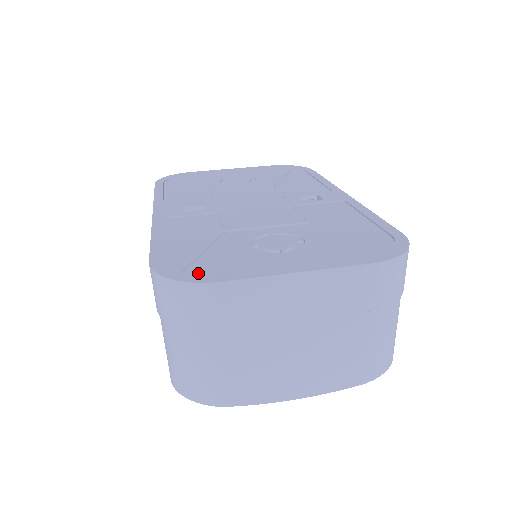
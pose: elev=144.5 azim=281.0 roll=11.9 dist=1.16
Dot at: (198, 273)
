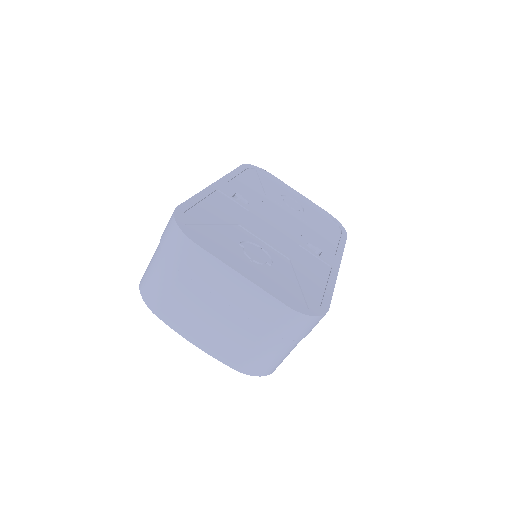
Dot at: (194, 232)
